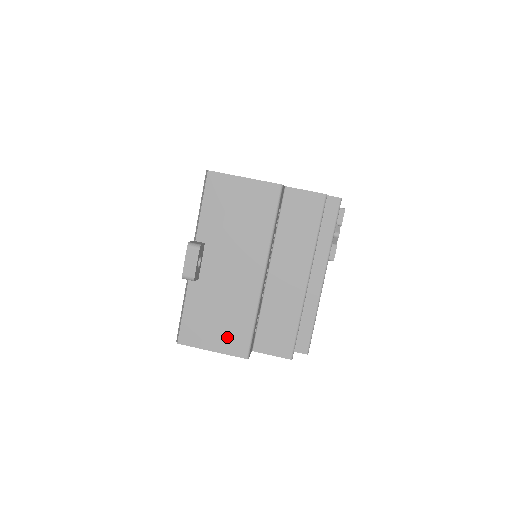
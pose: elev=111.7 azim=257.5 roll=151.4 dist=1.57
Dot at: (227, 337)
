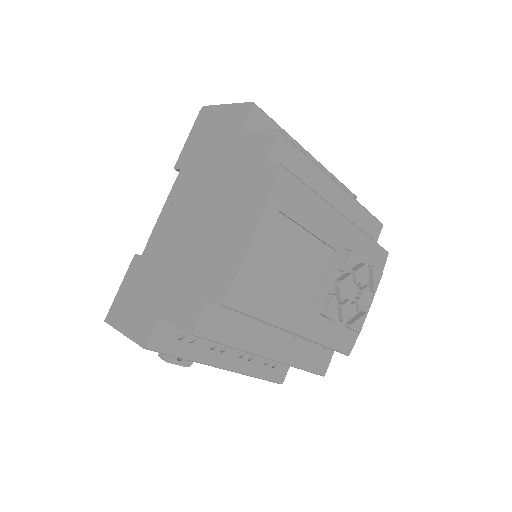
Dot at: occluded
